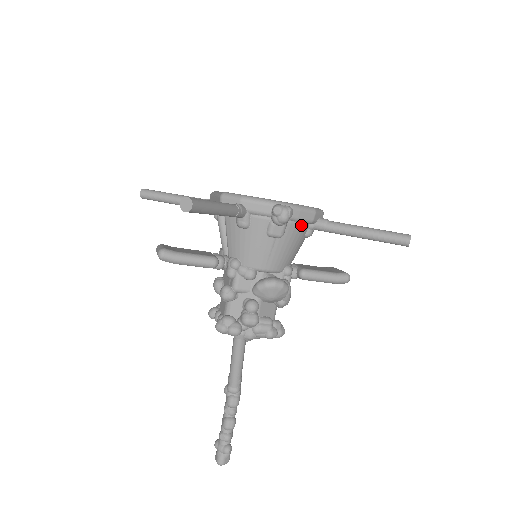
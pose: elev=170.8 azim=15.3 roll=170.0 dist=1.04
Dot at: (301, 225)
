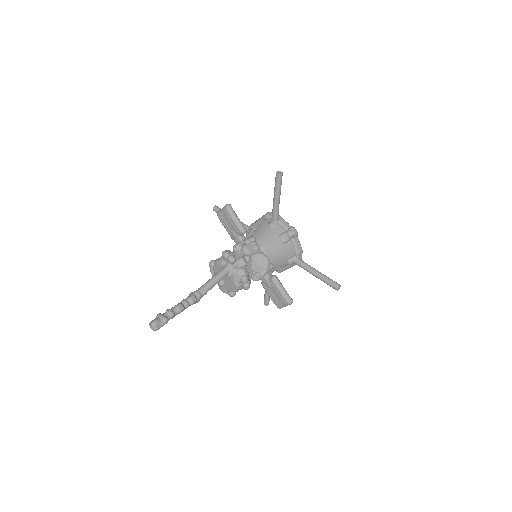
Dot at: (293, 249)
